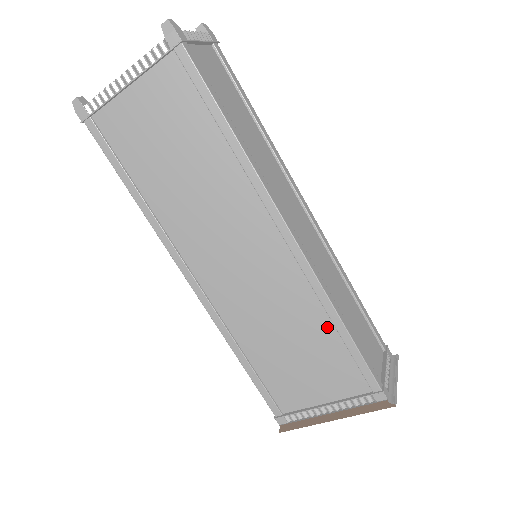
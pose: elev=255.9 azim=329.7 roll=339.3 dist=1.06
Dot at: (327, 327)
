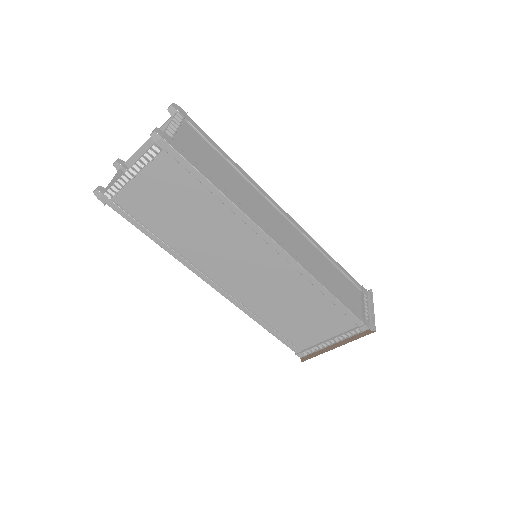
Dot at: (319, 296)
